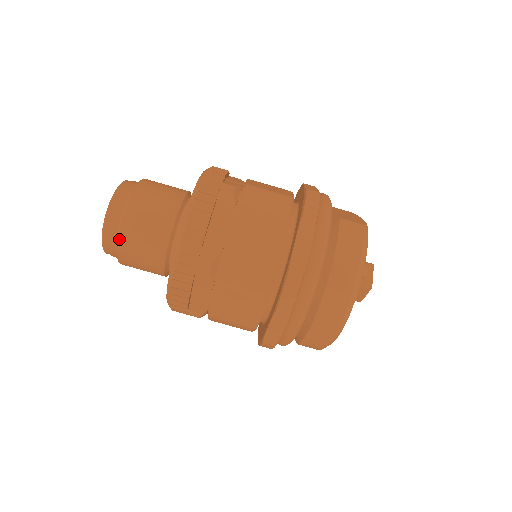
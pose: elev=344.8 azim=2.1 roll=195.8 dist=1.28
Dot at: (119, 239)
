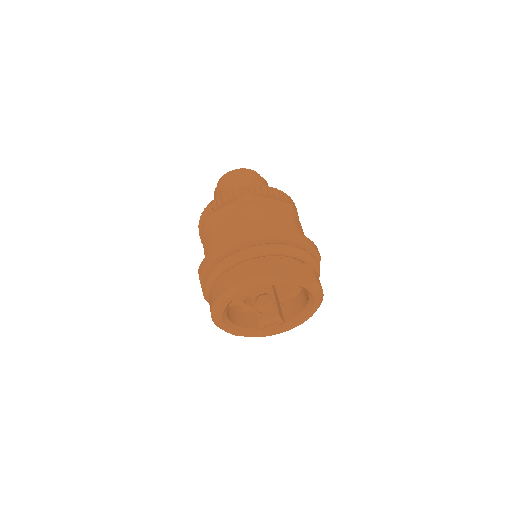
Dot at: (215, 192)
